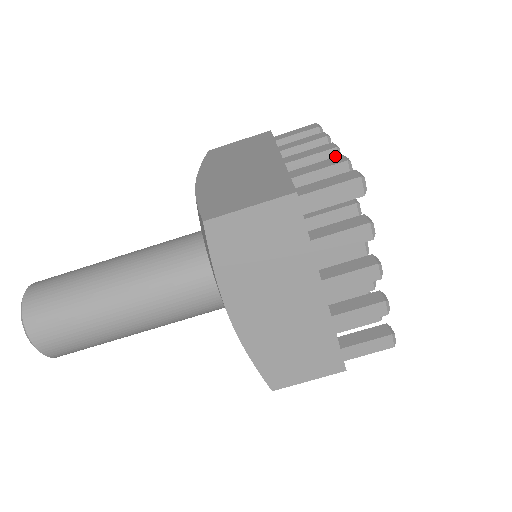
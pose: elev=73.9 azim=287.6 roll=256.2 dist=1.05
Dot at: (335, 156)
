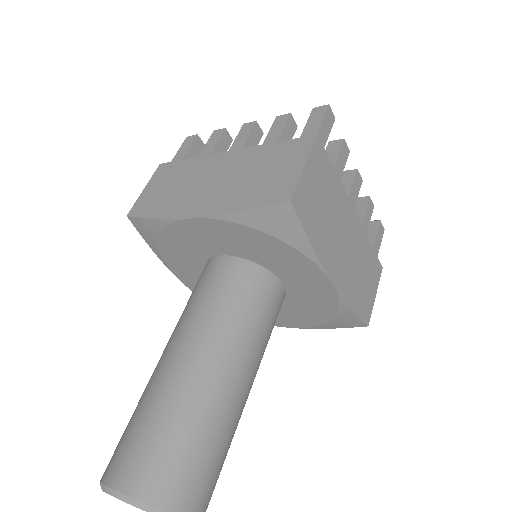
Dot at: (259, 129)
